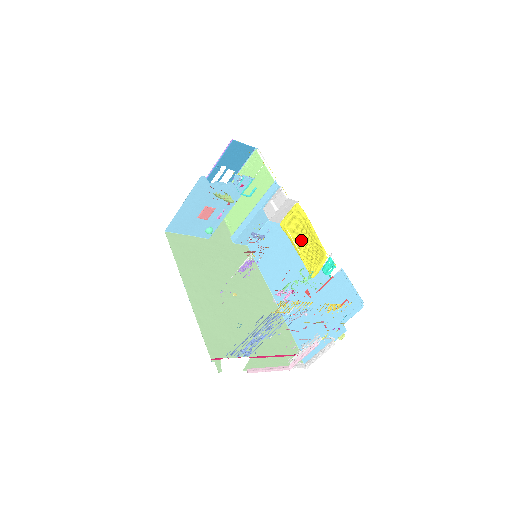
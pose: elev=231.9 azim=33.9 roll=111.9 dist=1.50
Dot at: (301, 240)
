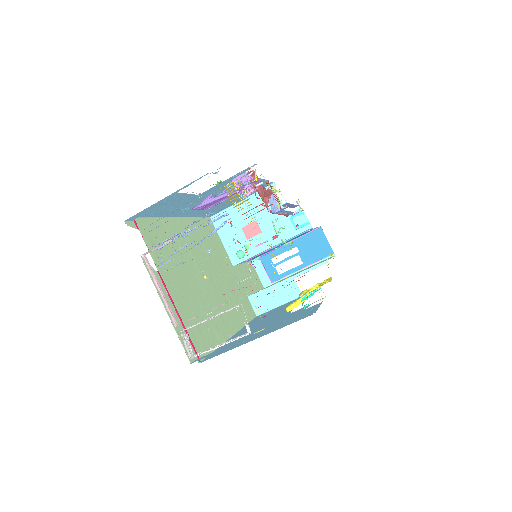
Dot at: occluded
